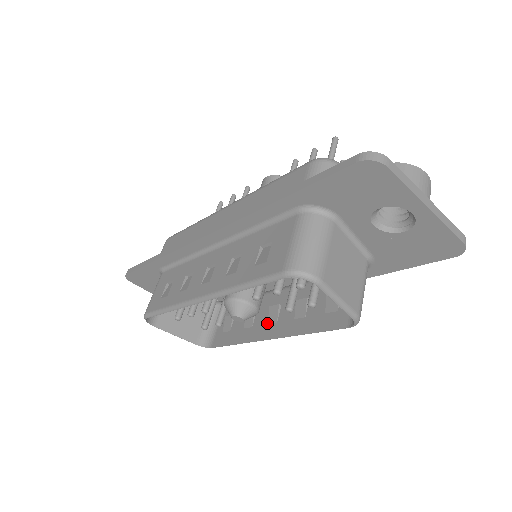
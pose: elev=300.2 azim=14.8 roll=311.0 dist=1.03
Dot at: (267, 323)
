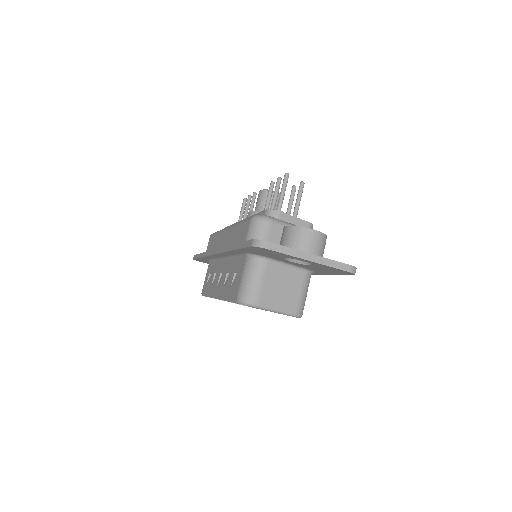
Dot at: occluded
